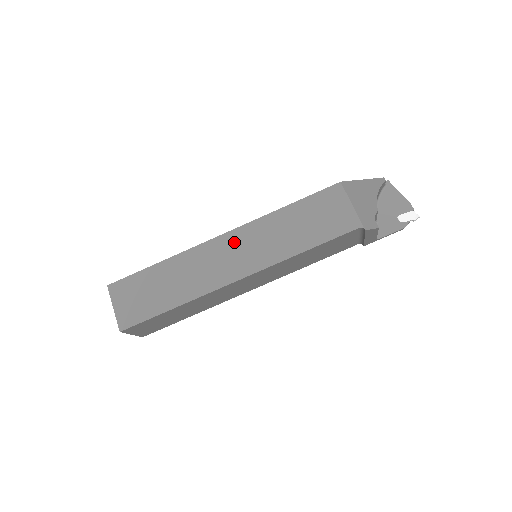
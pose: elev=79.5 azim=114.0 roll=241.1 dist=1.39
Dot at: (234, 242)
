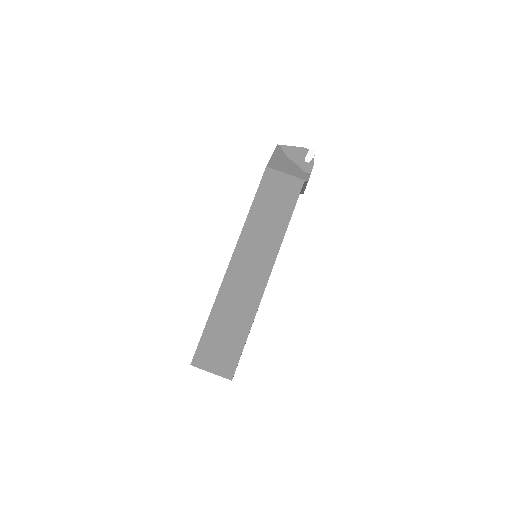
Dot at: (243, 258)
